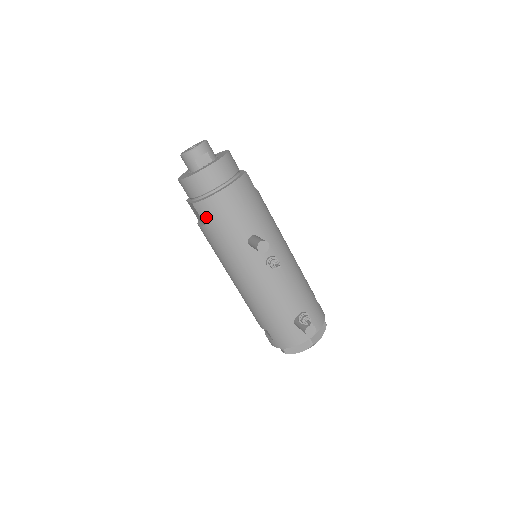
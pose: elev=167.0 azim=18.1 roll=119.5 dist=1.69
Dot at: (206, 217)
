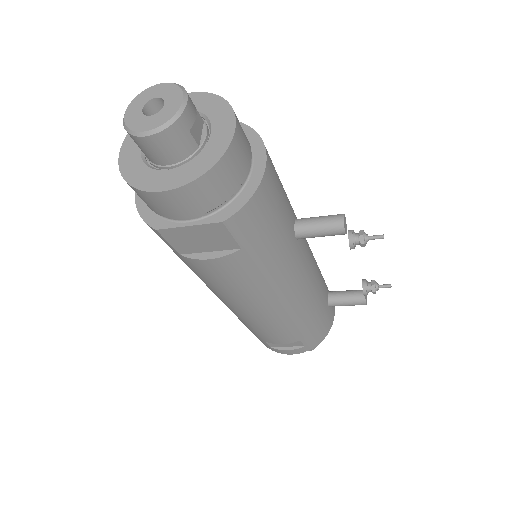
Dot at: (248, 232)
